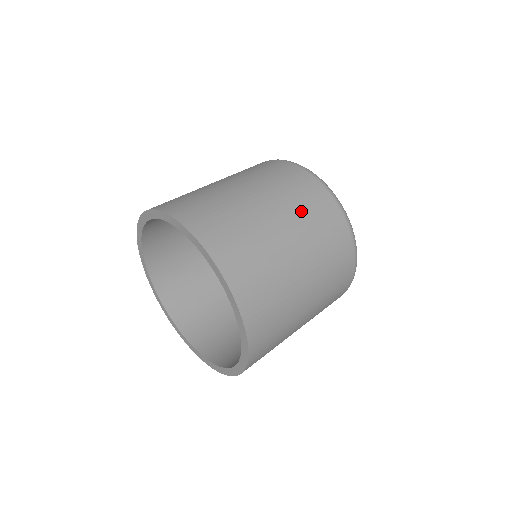
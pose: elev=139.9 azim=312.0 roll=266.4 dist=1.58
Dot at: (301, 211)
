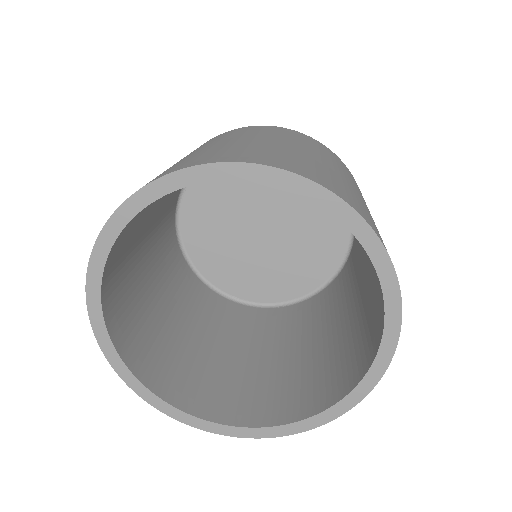
Dot at: (323, 153)
